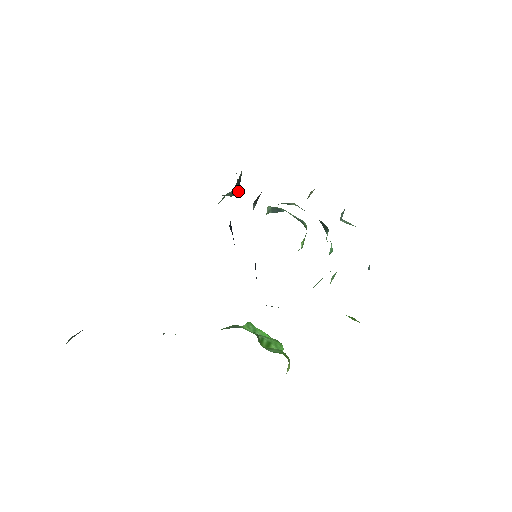
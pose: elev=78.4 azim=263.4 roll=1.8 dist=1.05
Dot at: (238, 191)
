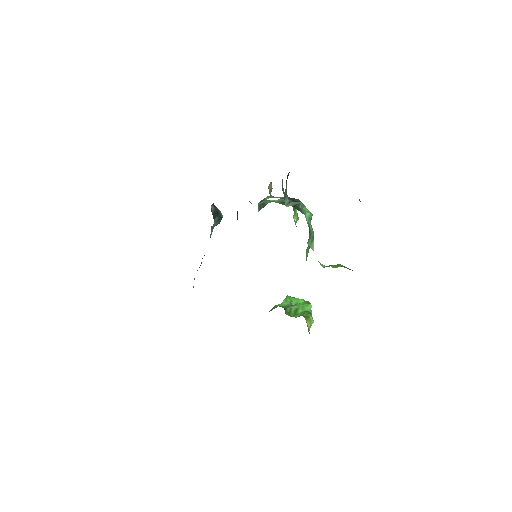
Dot at: (220, 218)
